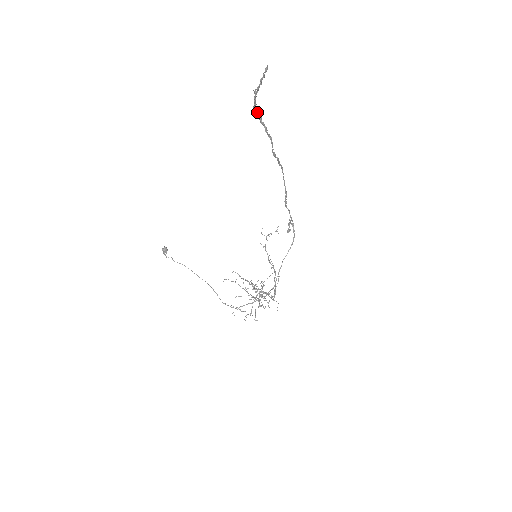
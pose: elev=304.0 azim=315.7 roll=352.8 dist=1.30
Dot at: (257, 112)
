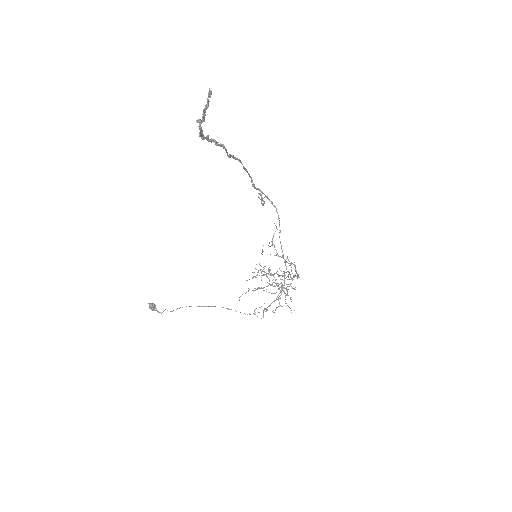
Dot at: (204, 137)
